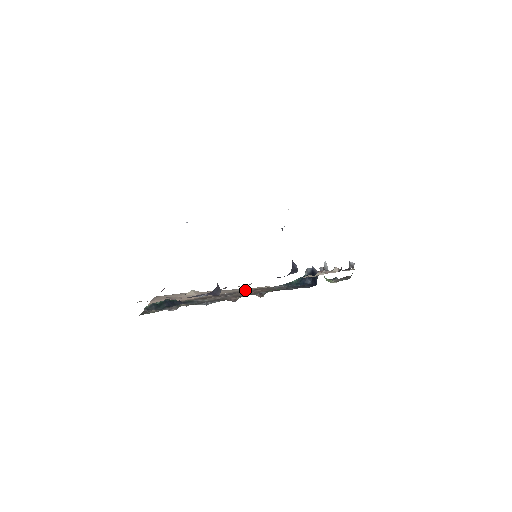
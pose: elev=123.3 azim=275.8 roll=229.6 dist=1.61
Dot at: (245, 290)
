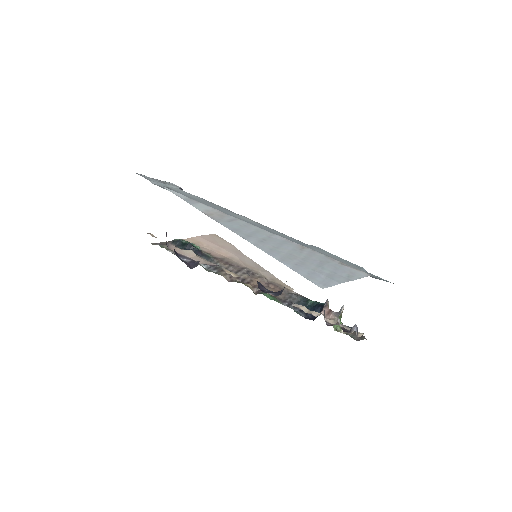
Dot at: (263, 278)
